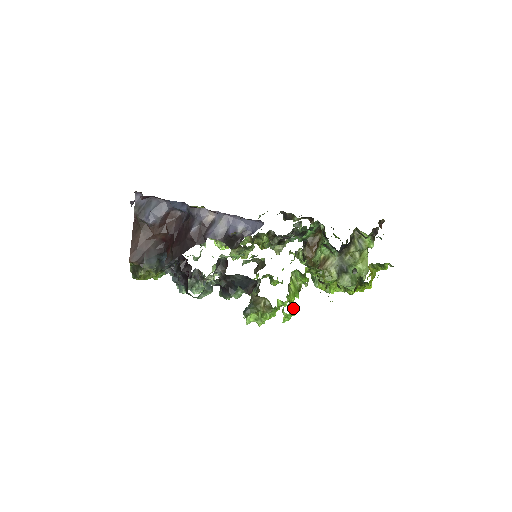
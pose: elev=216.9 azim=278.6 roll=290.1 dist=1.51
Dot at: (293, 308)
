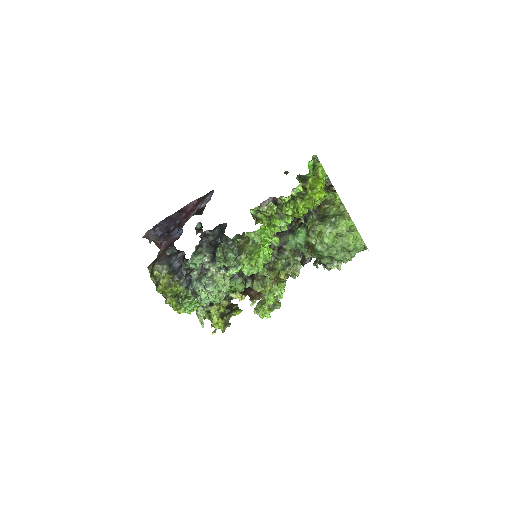
Dot at: occluded
